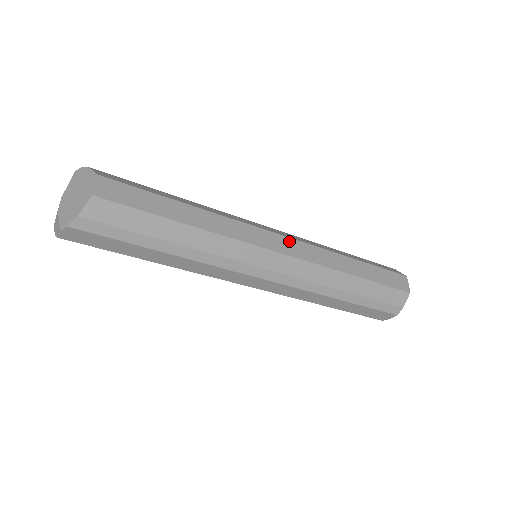
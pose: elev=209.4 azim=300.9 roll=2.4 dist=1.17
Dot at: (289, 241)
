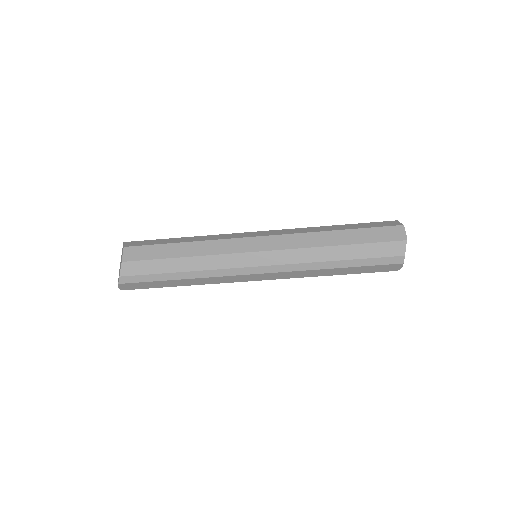
Dot at: (269, 239)
